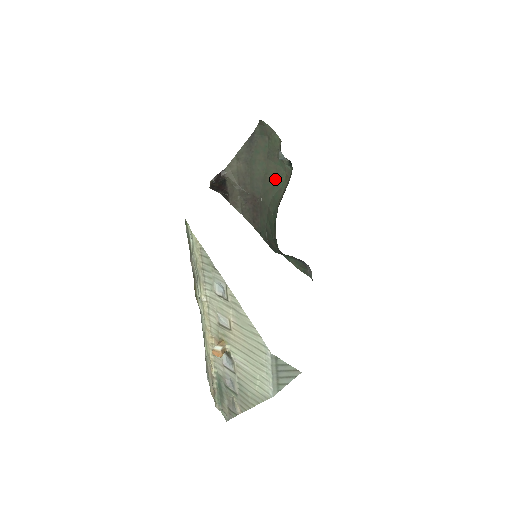
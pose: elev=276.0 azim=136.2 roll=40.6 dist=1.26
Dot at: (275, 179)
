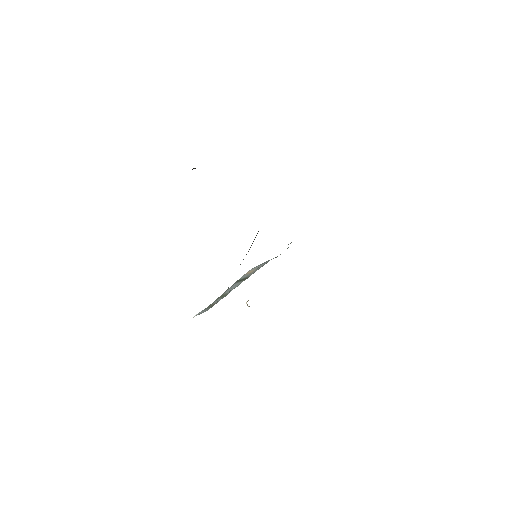
Dot at: occluded
